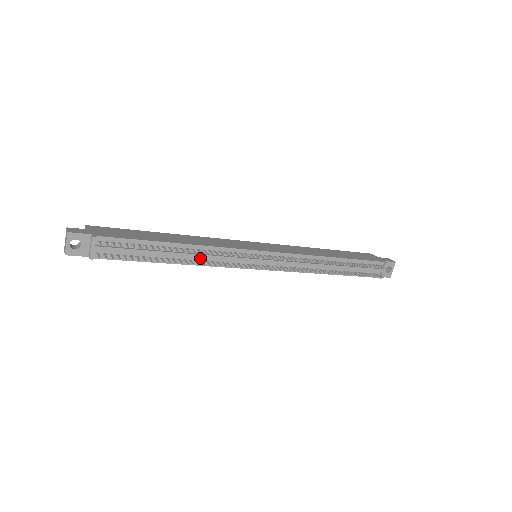
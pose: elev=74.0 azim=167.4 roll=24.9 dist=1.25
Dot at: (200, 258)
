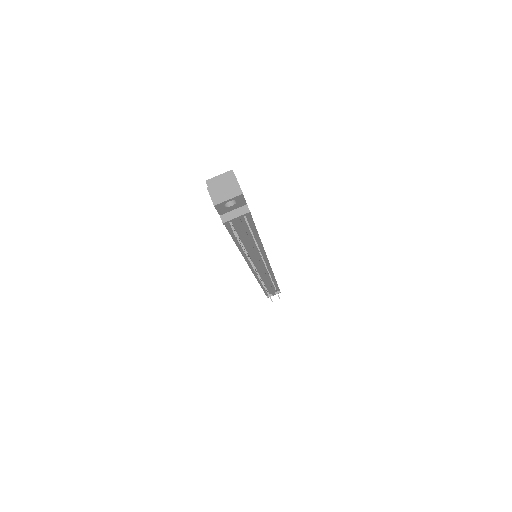
Dot at: (252, 254)
